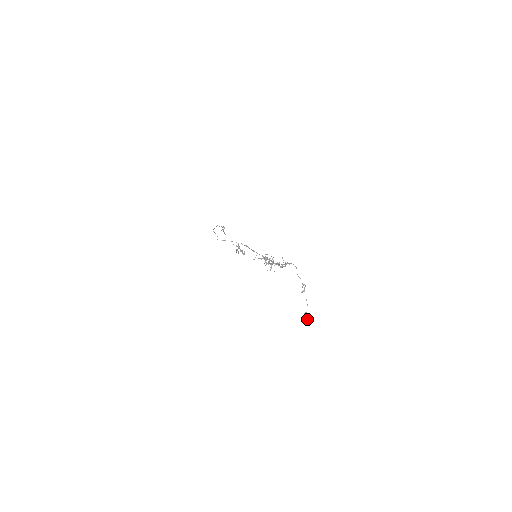
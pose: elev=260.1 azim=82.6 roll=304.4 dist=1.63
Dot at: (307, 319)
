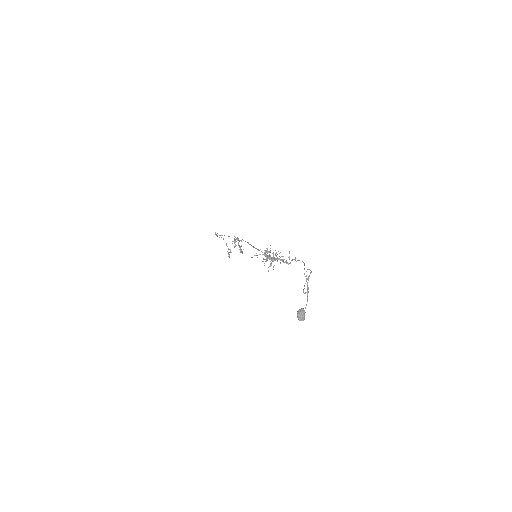
Dot at: (301, 317)
